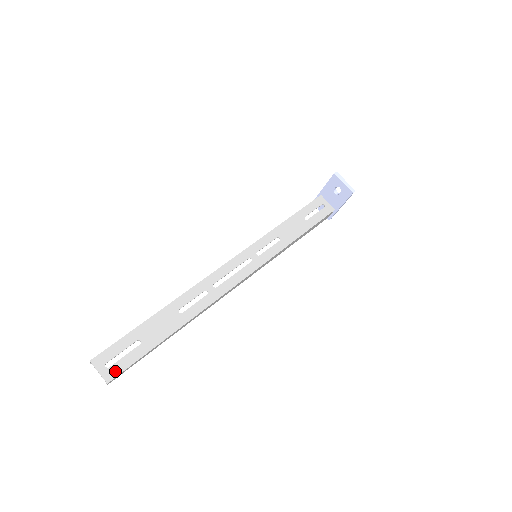
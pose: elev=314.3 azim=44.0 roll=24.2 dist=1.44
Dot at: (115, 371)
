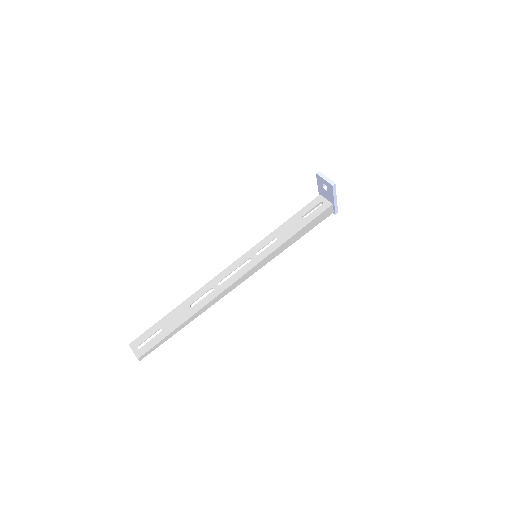
Dot at: (143, 351)
